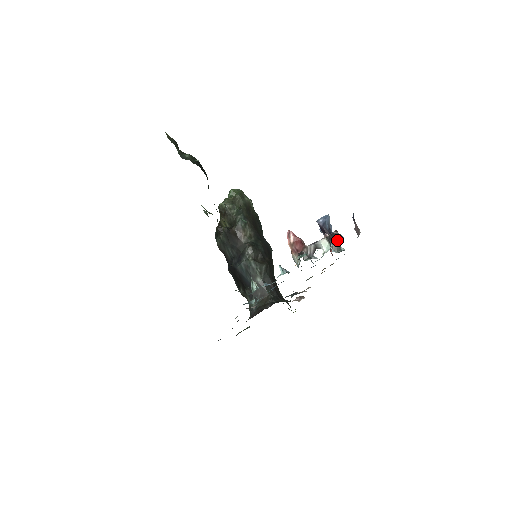
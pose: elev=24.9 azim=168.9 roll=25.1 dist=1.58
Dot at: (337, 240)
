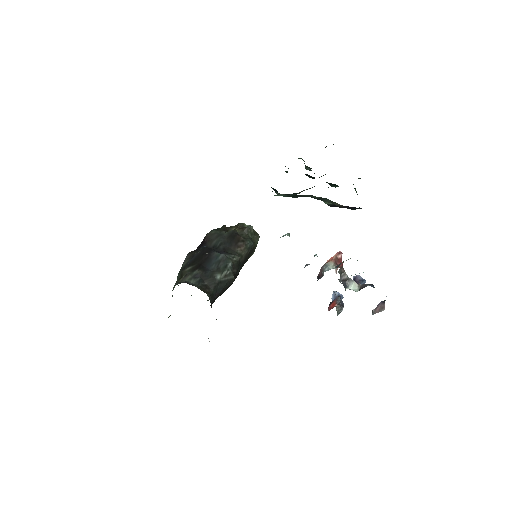
Dot at: occluded
